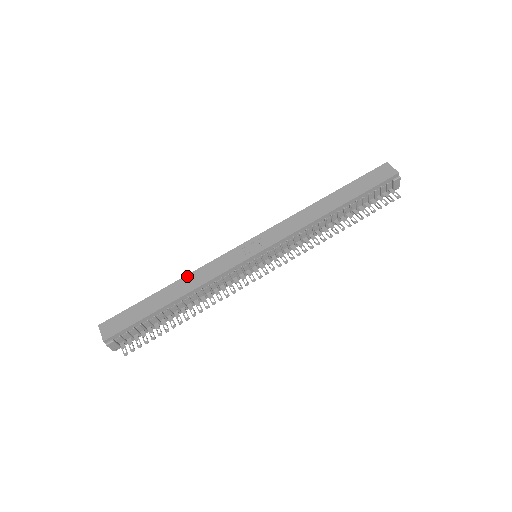
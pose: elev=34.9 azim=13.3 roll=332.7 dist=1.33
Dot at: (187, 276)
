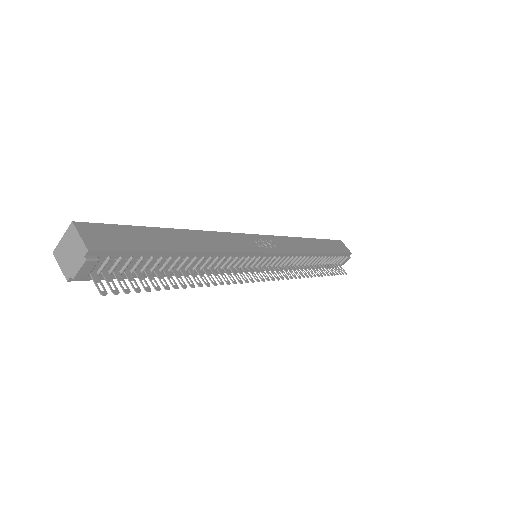
Dot at: (202, 231)
